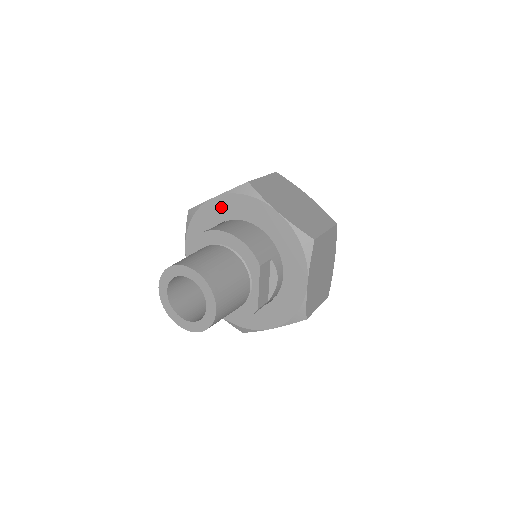
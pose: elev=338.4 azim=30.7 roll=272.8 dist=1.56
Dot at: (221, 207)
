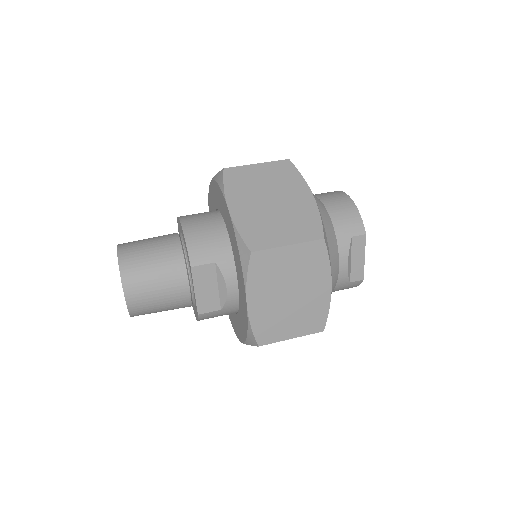
Dot at: (213, 193)
